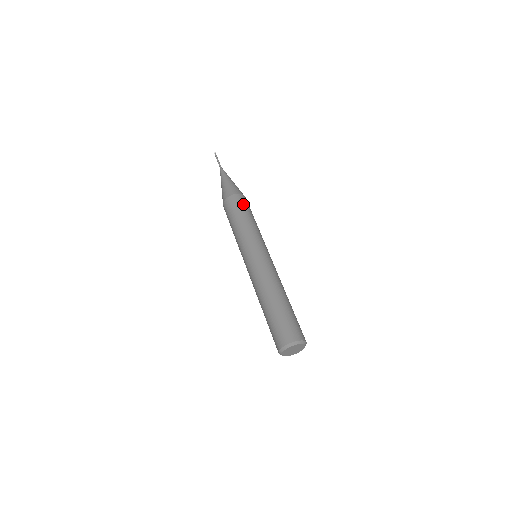
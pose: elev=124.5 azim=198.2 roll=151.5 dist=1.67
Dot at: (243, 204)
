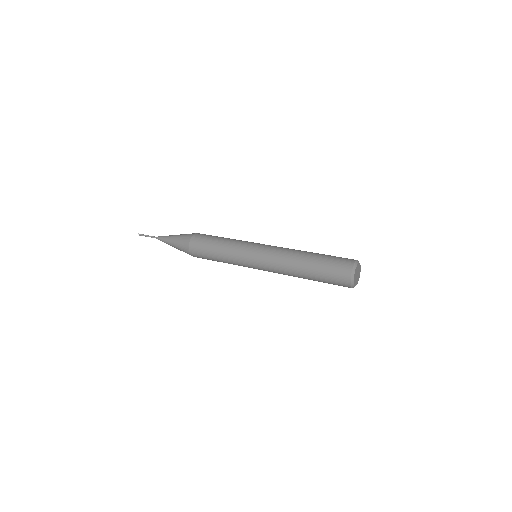
Dot at: occluded
